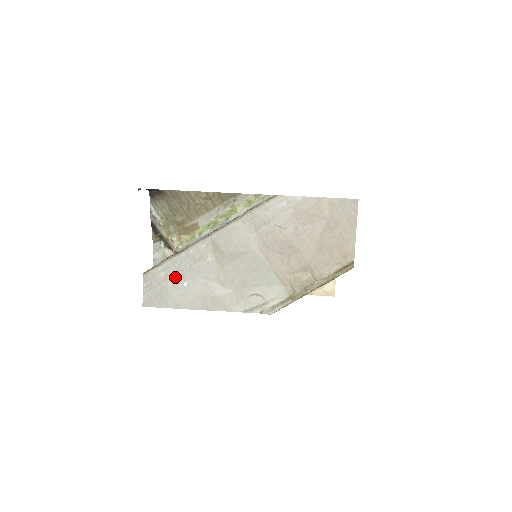
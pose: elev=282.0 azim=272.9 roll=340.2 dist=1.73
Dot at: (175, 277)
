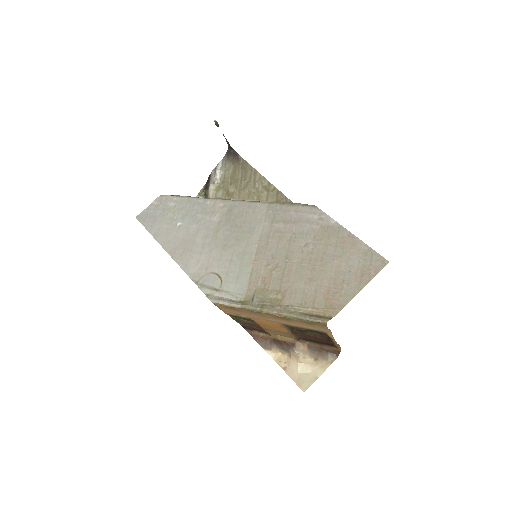
Dot at: (178, 213)
